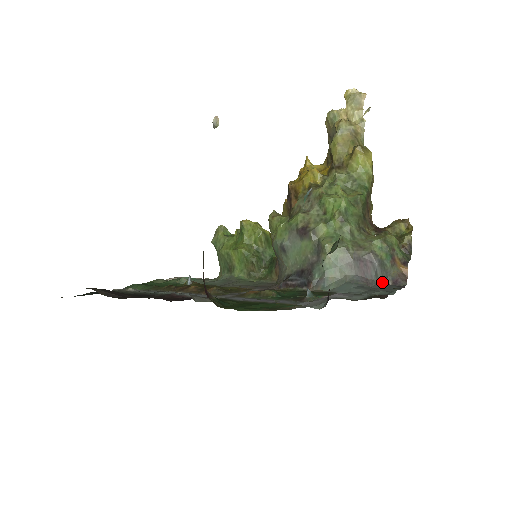
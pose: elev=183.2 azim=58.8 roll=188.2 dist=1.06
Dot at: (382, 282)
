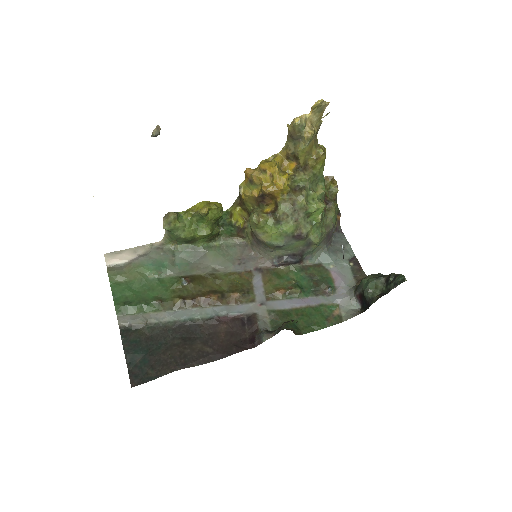
Dot at: (333, 235)
